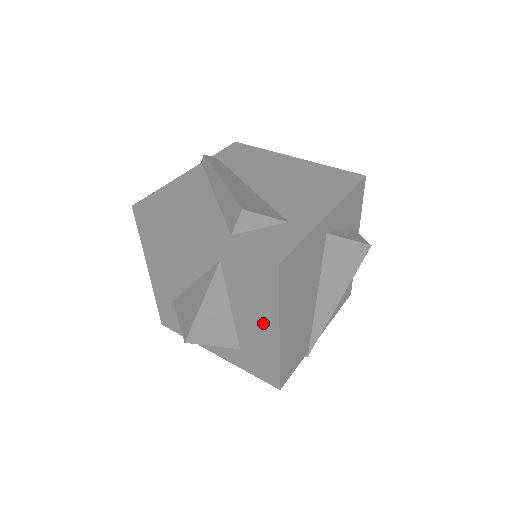
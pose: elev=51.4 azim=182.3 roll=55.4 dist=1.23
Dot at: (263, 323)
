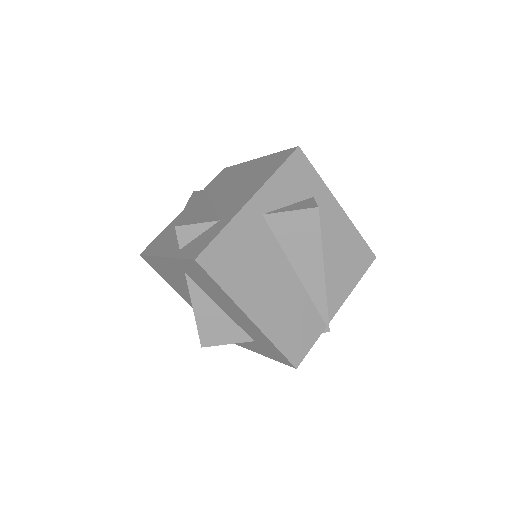
Dot at: (237, 312)
